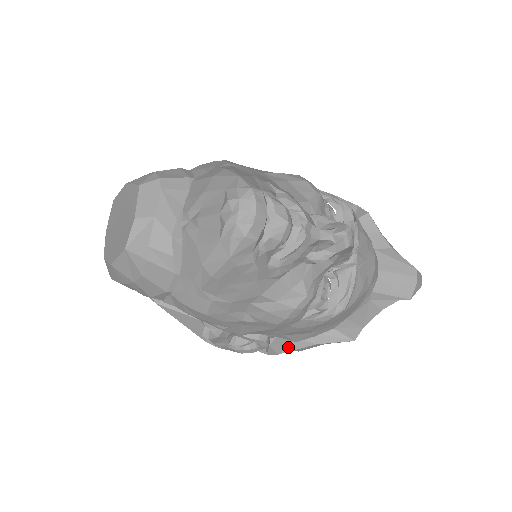
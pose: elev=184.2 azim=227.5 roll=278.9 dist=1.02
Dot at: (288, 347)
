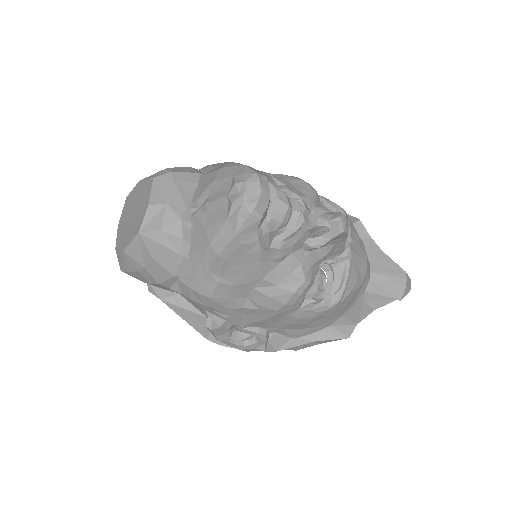
Dot at: (286, 344)
